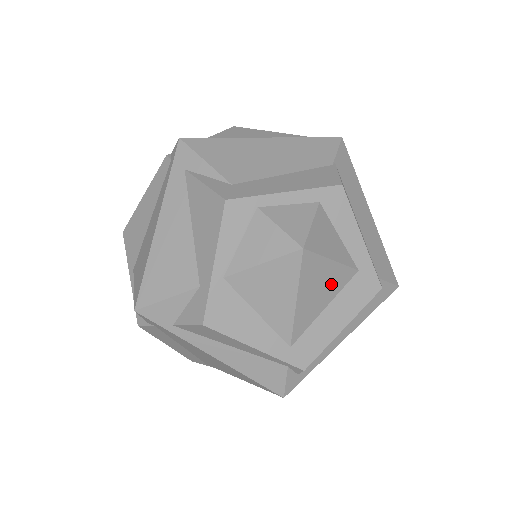
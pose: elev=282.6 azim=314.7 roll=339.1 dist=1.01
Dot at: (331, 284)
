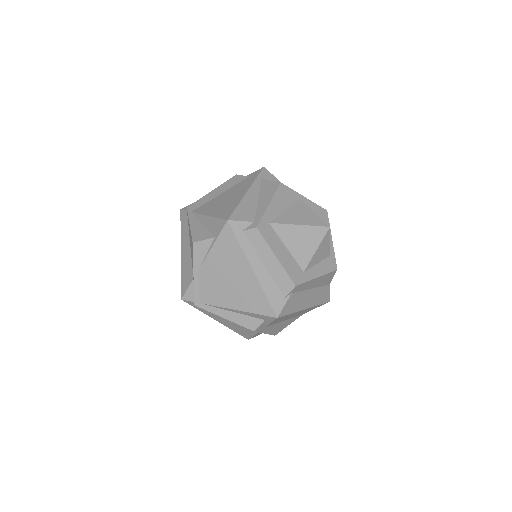
Dot at: (302, 250)
